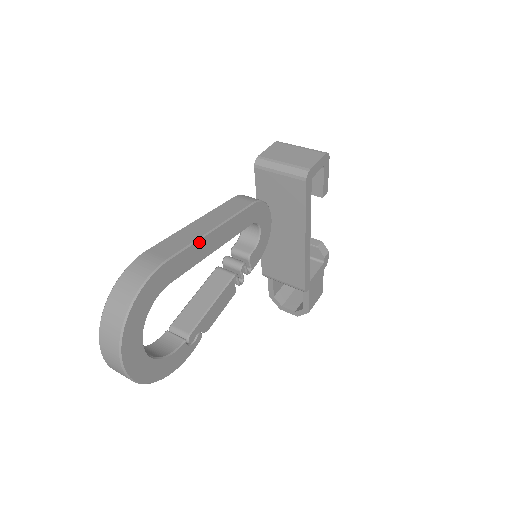
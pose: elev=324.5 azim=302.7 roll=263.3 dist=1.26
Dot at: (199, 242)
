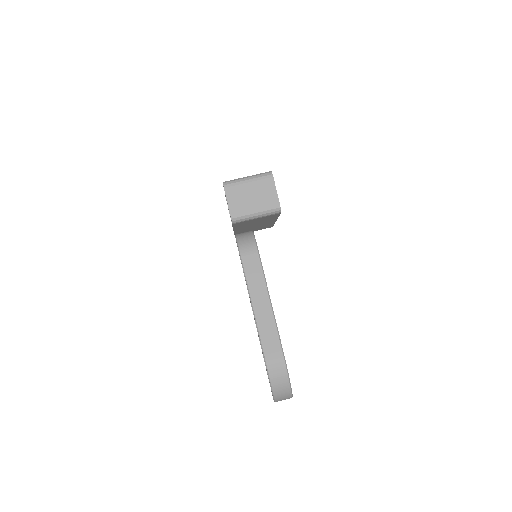
Dot at: (275, 320)
